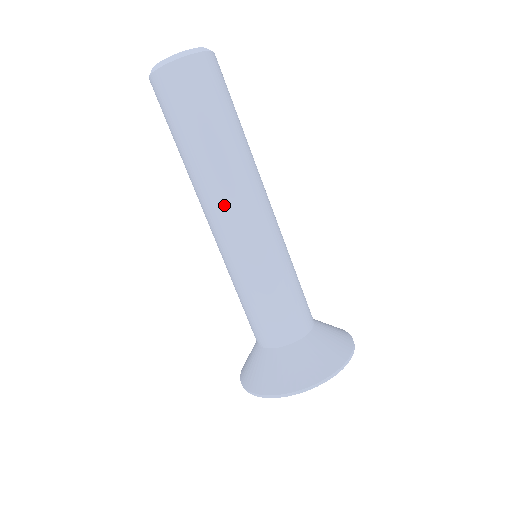
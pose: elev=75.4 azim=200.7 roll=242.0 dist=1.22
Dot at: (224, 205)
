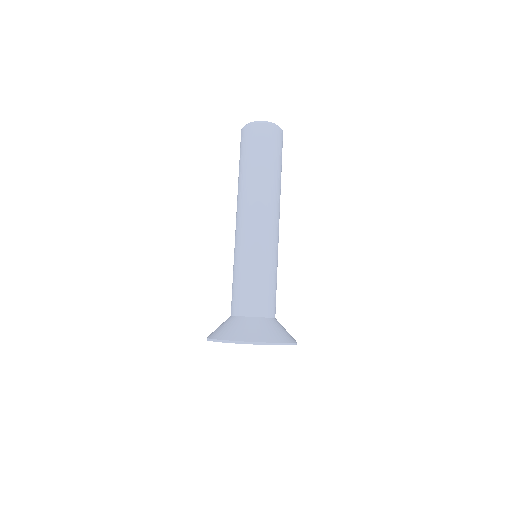
Dot at: (247, 209)
